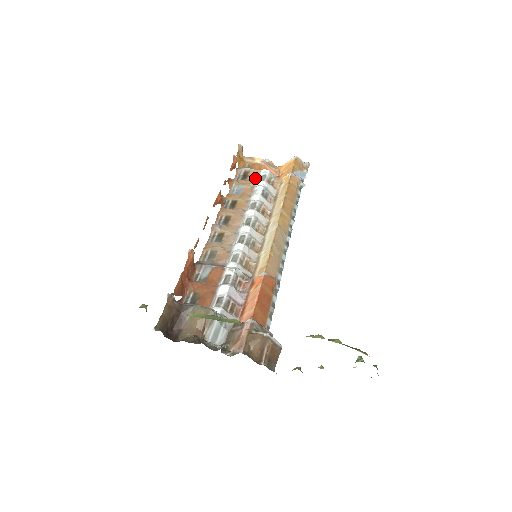
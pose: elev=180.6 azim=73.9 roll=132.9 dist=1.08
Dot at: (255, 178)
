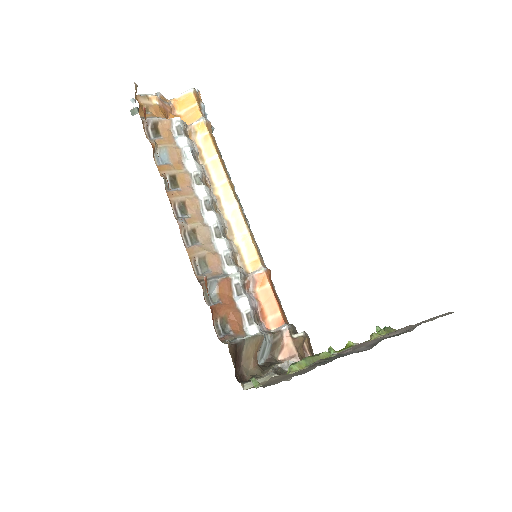
Dot at: (170, 132)
